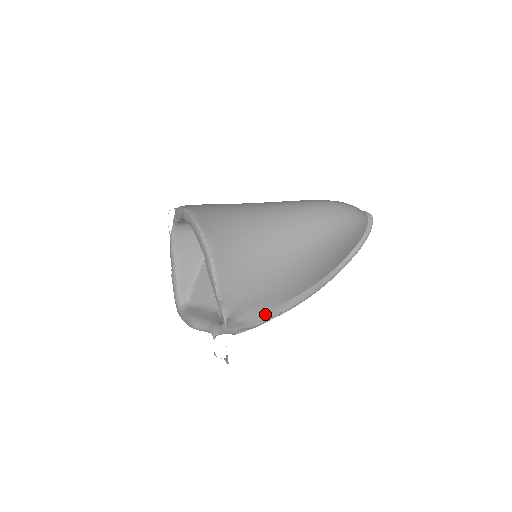
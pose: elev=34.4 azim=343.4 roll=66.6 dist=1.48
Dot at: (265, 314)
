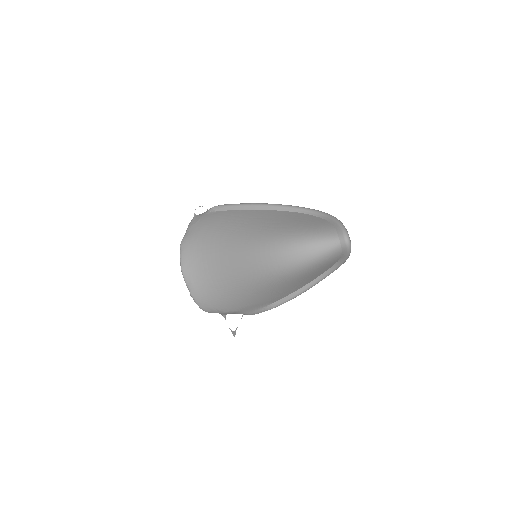
Dot at: (254, 312)
